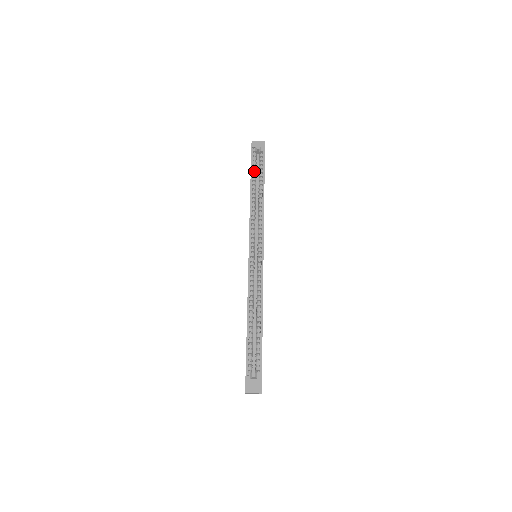
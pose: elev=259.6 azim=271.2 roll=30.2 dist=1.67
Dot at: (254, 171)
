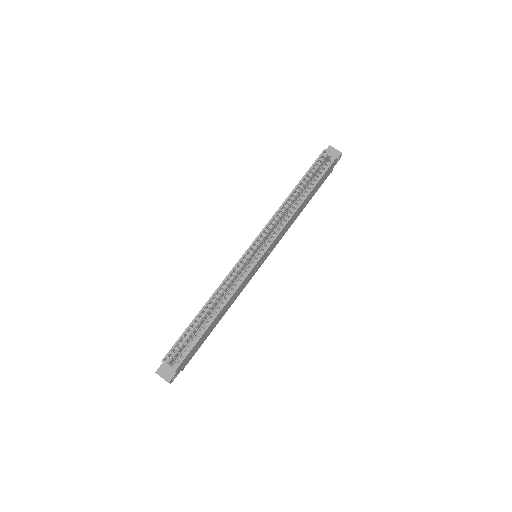
Dot at: (309, 175)
